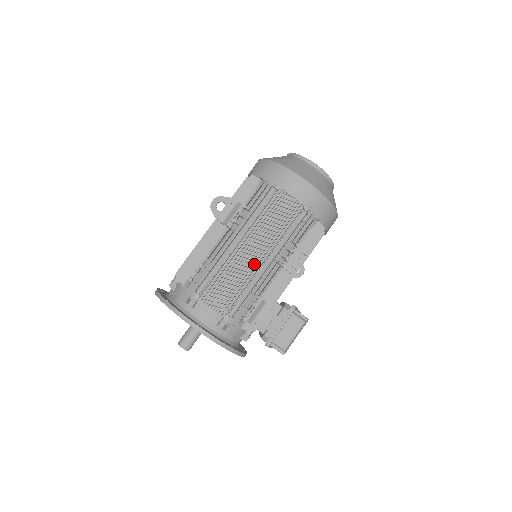
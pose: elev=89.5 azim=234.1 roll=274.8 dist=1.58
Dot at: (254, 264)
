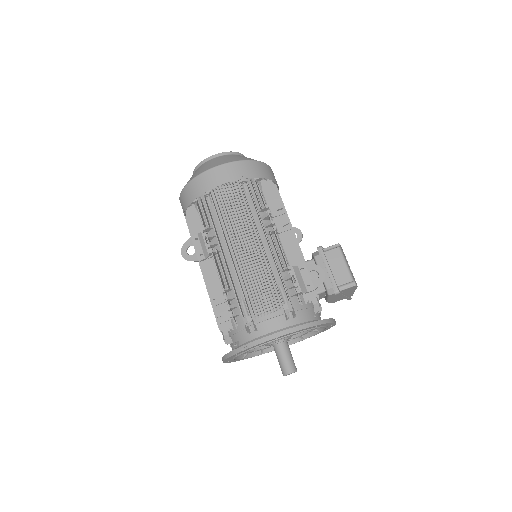
Dot at: (257, 252)
